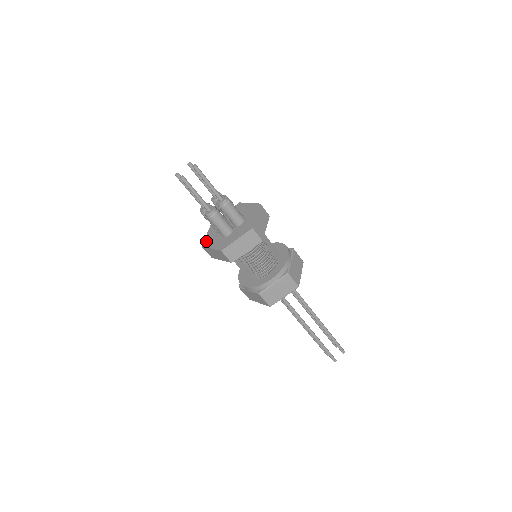
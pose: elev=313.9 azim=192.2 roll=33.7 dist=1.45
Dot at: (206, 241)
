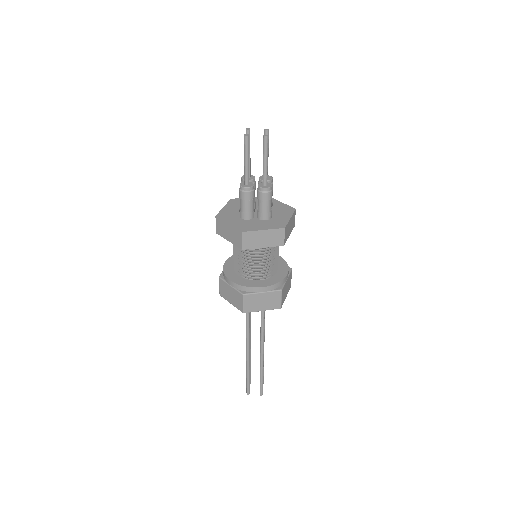
Dot at: (242, 227)
